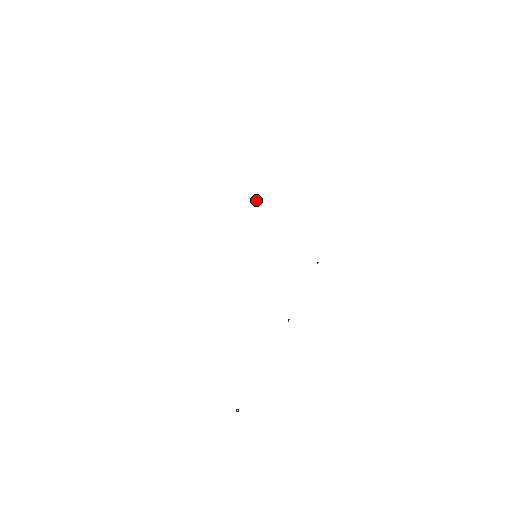
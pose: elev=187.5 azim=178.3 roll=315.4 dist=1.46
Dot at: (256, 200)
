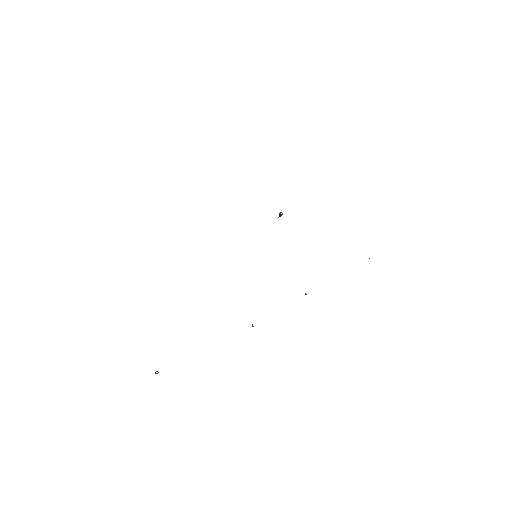
Dot at: (282, 213)
